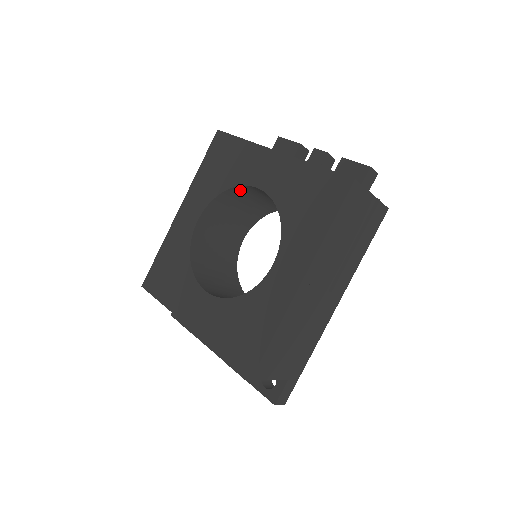
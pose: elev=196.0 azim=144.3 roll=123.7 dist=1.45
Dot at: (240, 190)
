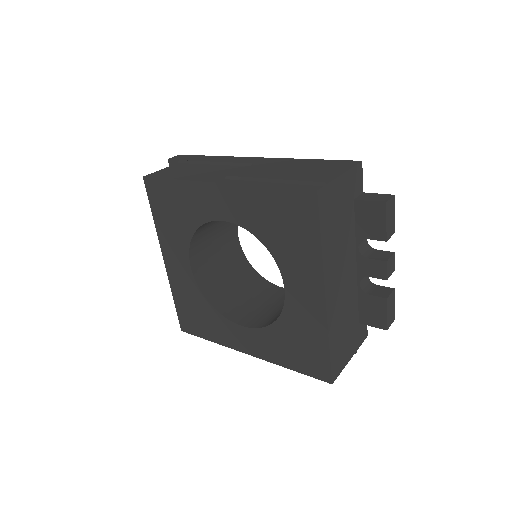
Dot at: occluded
